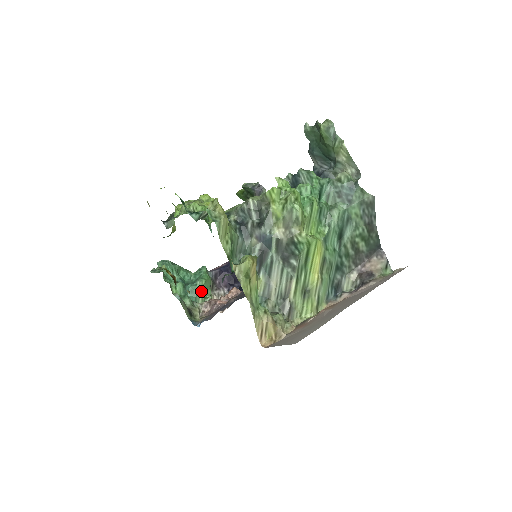
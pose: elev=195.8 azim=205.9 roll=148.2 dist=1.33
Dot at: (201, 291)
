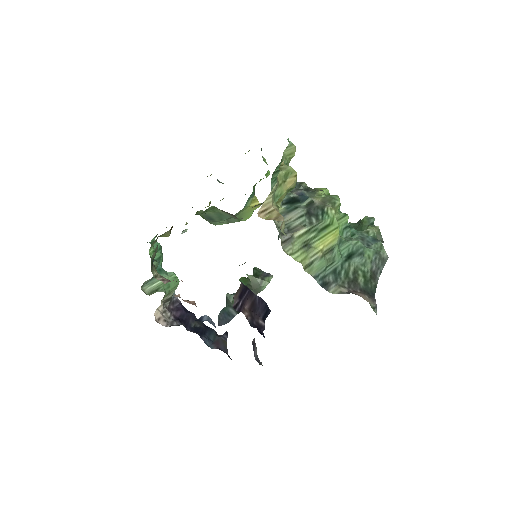
Dot at: (166, 278)
